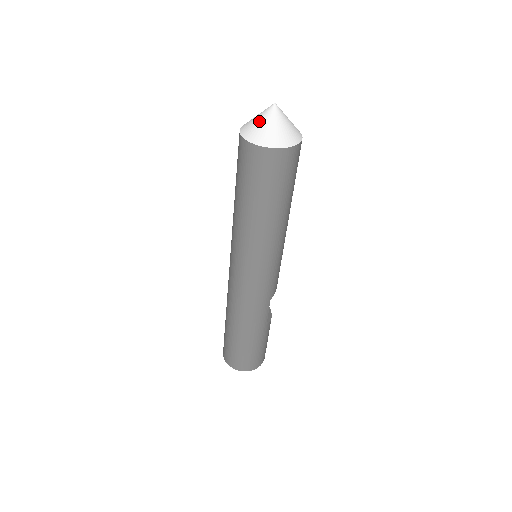
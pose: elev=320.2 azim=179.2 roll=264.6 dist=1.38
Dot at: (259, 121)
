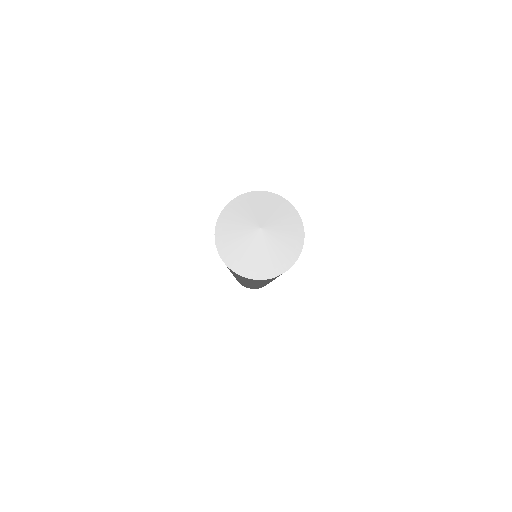
Dot at: (256, 256)
